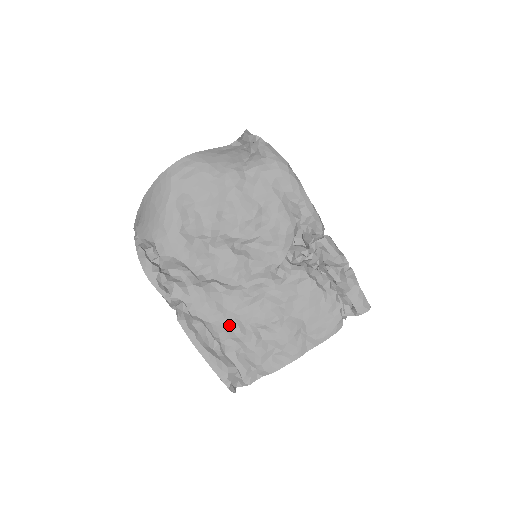
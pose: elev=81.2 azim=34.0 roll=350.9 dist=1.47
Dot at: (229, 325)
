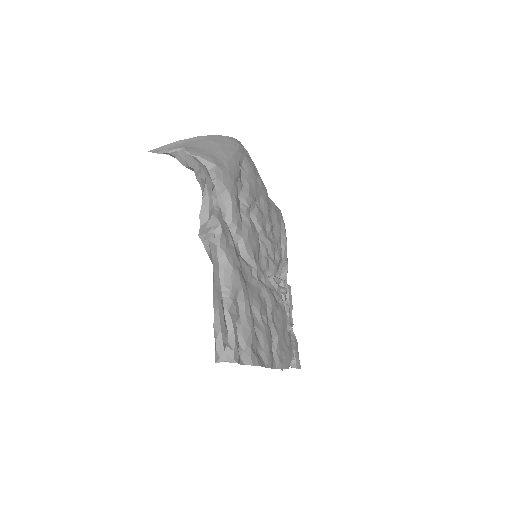
Dot at: (243, 285)
